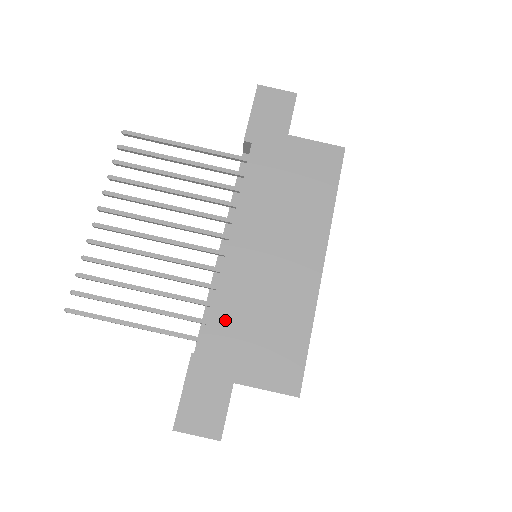
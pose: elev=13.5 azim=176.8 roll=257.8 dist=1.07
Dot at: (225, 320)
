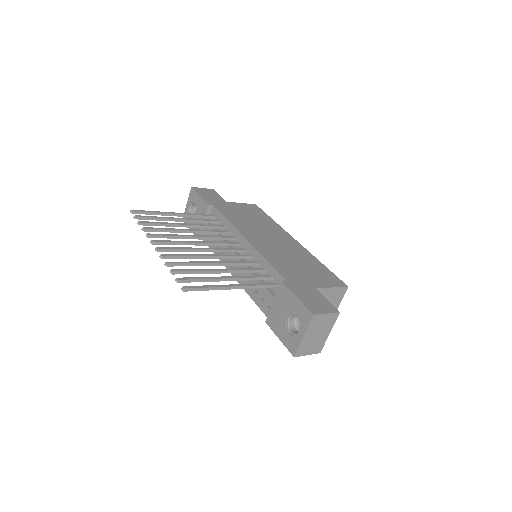
Dot at: (281, 266)
